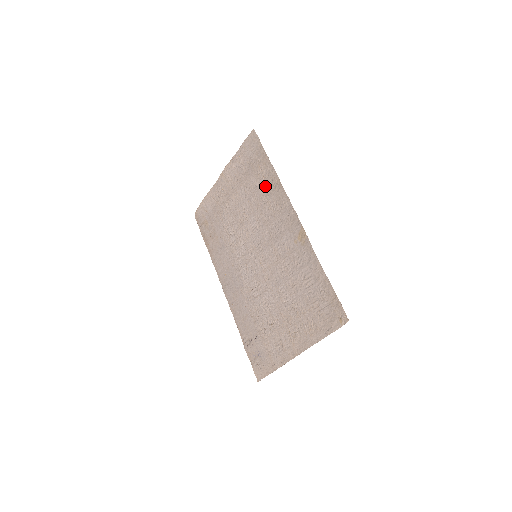
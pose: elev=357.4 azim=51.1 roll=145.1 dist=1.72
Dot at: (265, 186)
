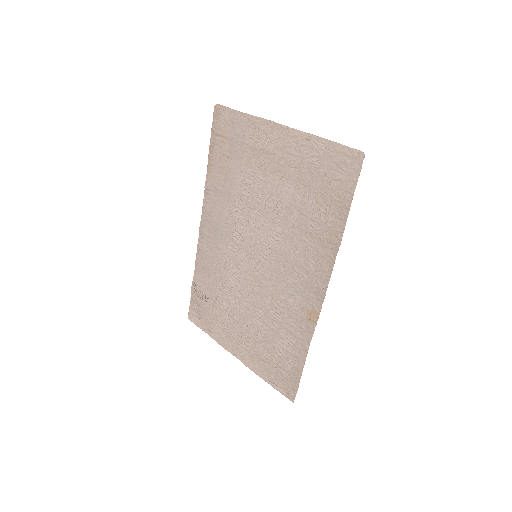
Dot at: (319, 227)
